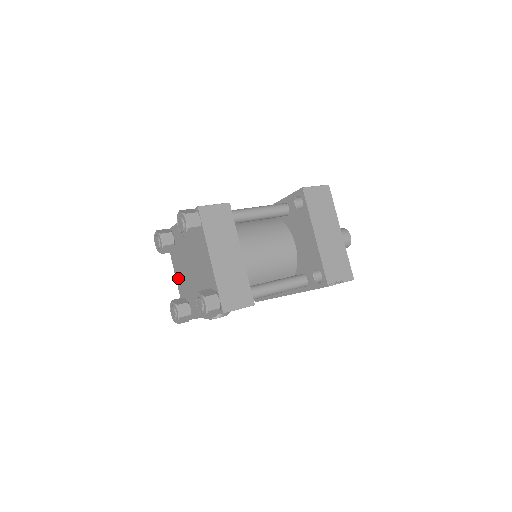
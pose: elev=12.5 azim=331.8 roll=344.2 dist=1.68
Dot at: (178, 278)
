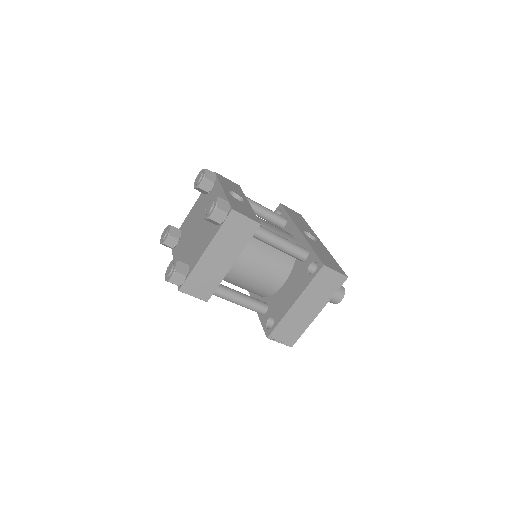
Dot at: (191, 213)
